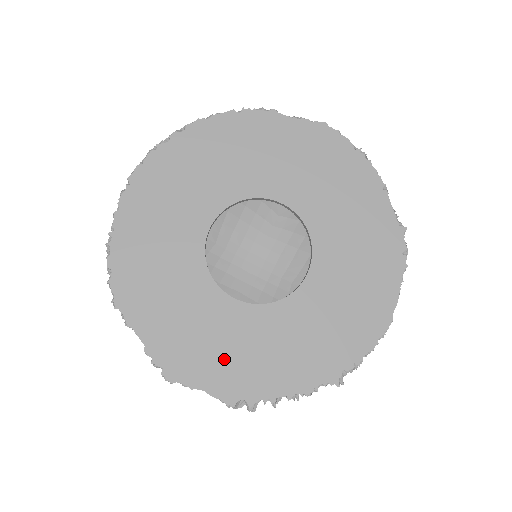
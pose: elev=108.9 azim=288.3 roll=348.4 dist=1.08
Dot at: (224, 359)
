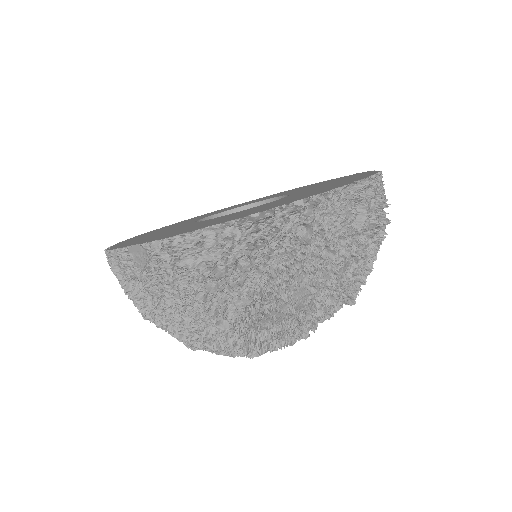
Dot at: occluded
